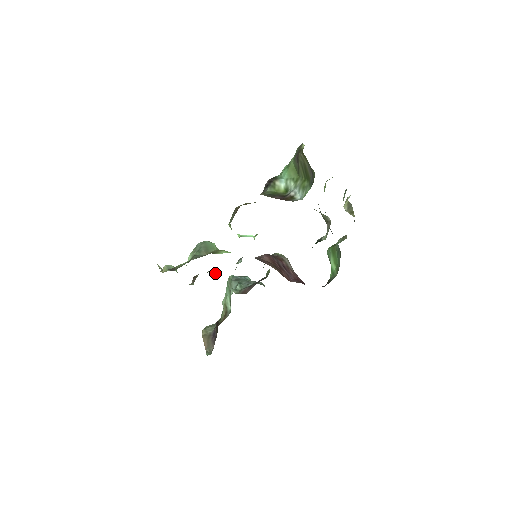
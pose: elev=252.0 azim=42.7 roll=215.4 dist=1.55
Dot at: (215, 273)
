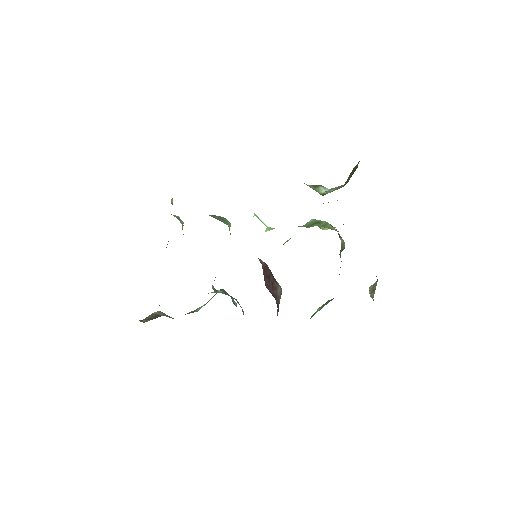
Dot at: occluded
